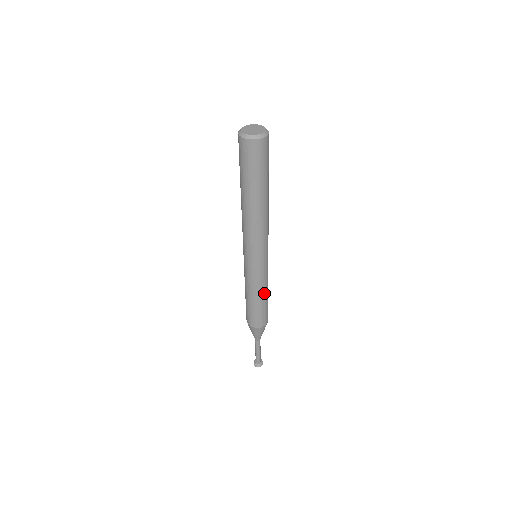
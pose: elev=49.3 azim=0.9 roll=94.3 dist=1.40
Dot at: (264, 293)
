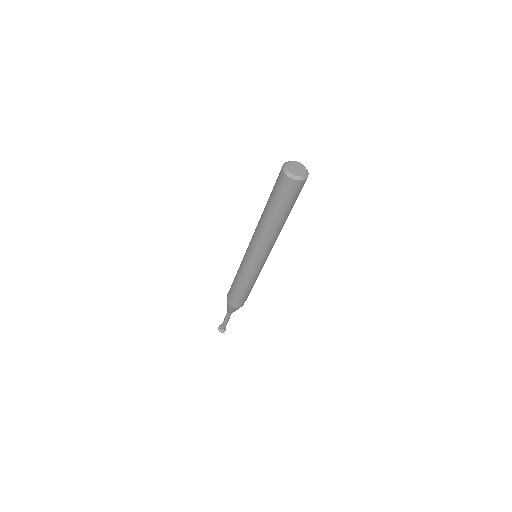
Dot at: (253, 284)
